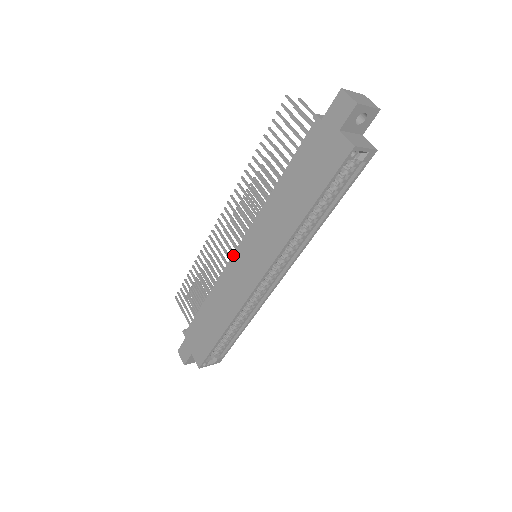
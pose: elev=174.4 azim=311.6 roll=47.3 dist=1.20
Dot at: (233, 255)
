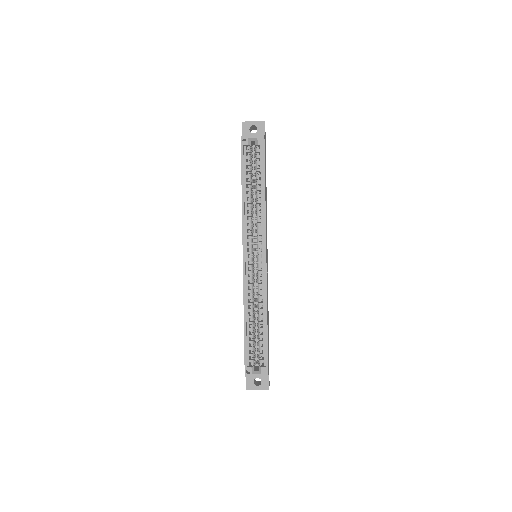
Dot at: occluded
